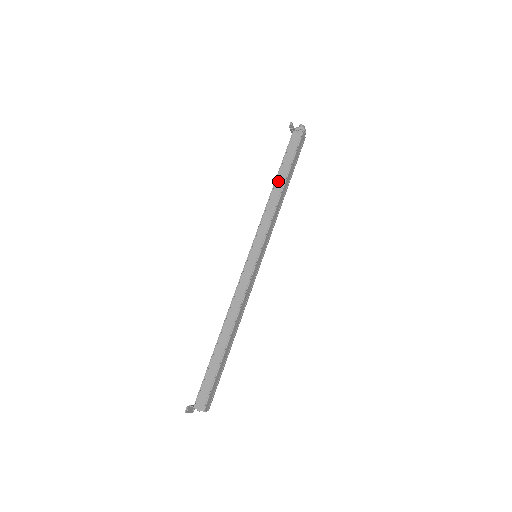
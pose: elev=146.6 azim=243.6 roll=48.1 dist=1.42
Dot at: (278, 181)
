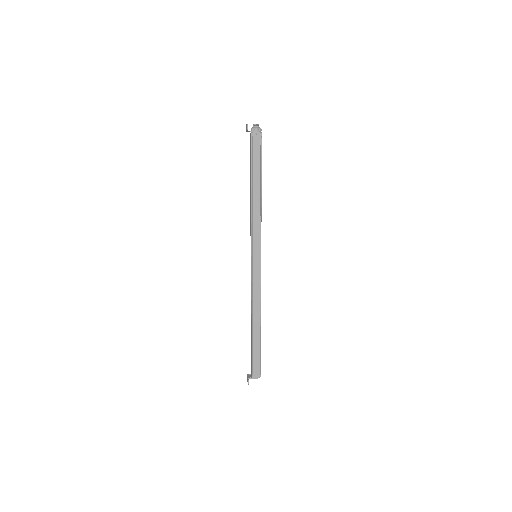
Dot at: (254, 187)
